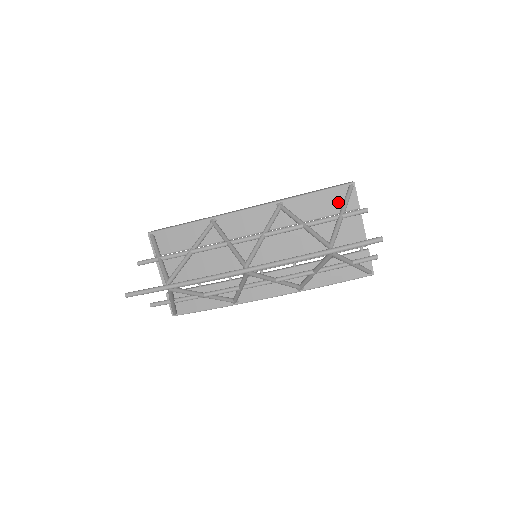
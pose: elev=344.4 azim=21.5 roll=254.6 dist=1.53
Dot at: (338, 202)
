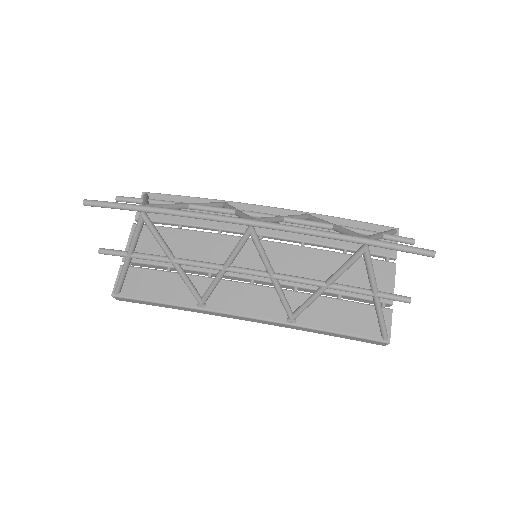
Dot at: occluded
